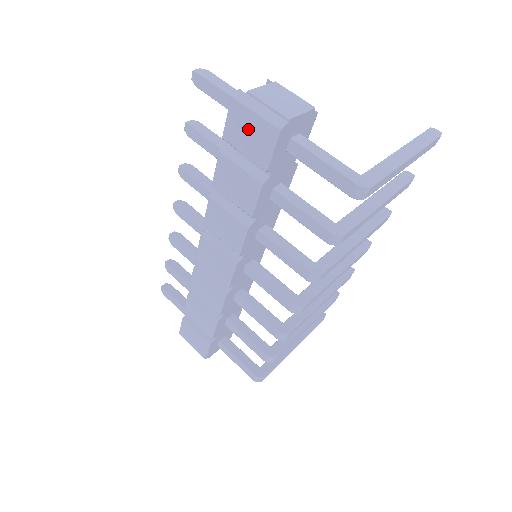
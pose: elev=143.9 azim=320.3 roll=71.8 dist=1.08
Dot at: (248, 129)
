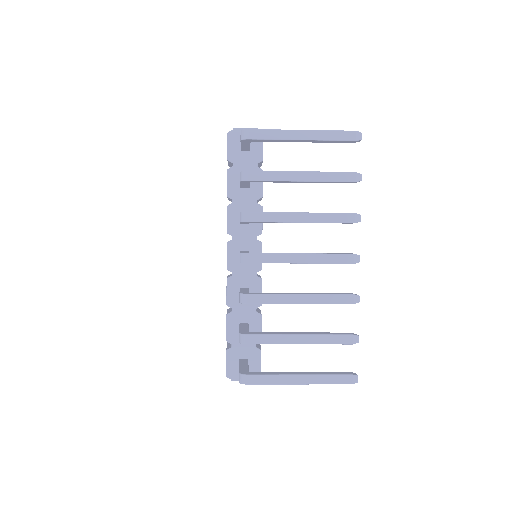
Dot at: occluded
